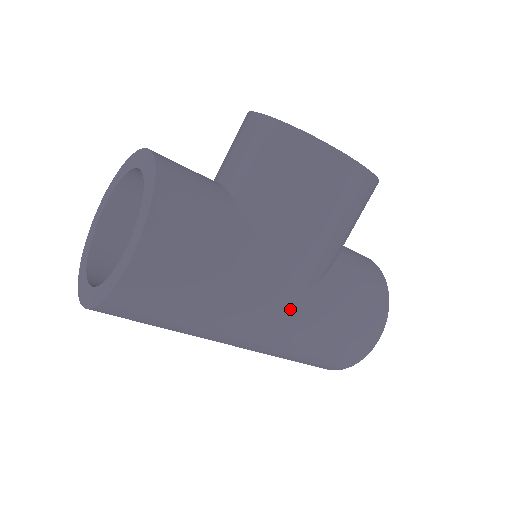
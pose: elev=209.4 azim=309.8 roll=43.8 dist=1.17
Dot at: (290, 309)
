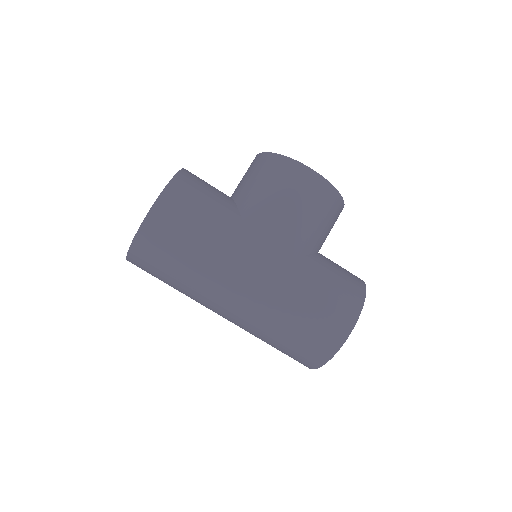
Dot at: (265, 271)
